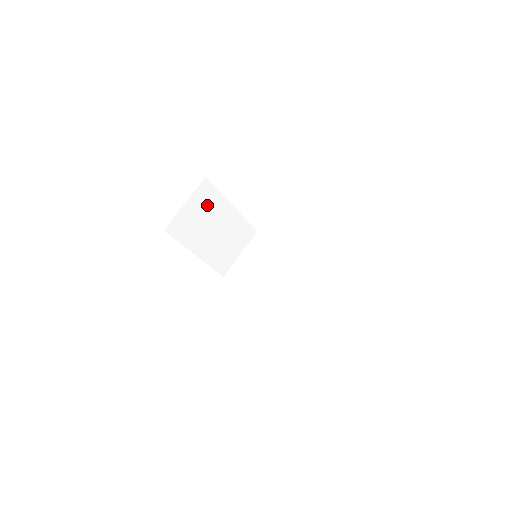
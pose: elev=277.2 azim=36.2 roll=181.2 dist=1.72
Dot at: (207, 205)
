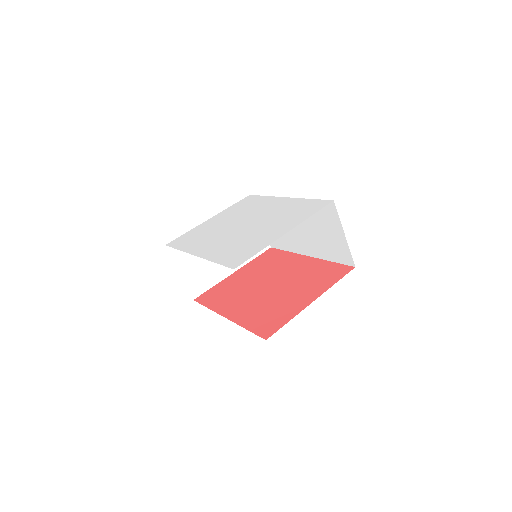
Dot at: occluded
